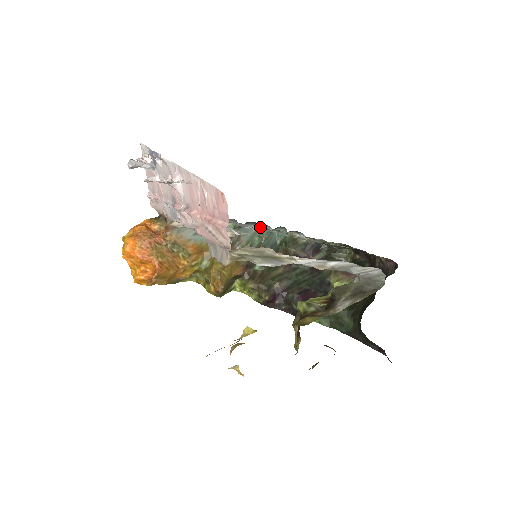
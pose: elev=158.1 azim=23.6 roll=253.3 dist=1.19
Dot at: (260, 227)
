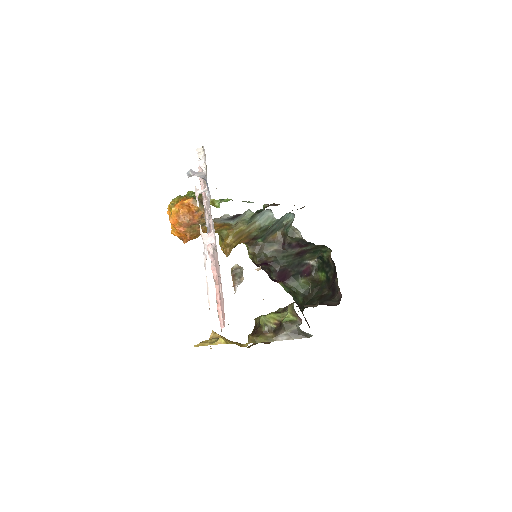
Dot at: occluded
